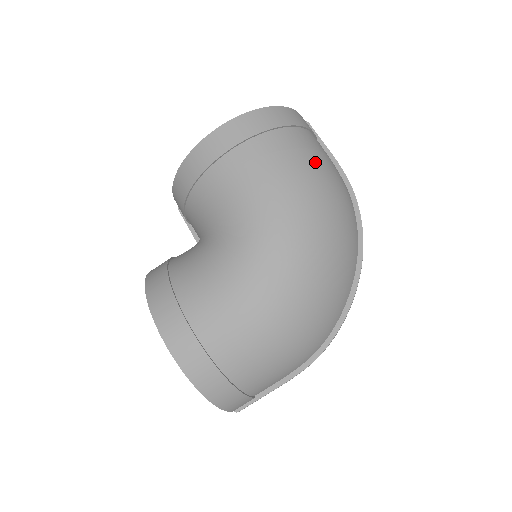
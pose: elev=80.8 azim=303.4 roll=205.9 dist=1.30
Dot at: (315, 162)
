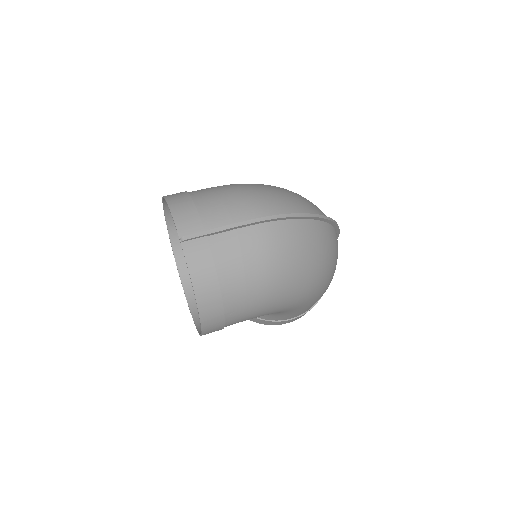
Dot at: occluded
